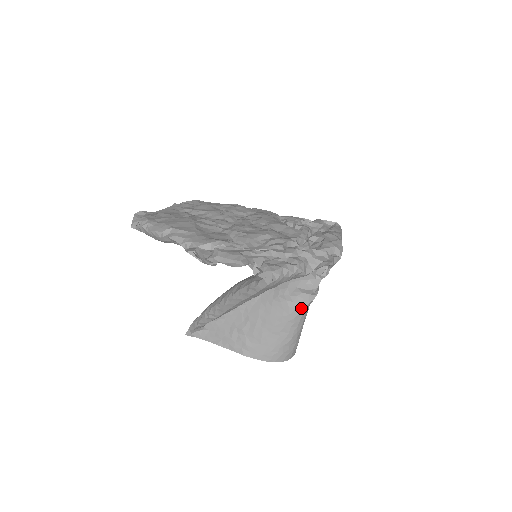
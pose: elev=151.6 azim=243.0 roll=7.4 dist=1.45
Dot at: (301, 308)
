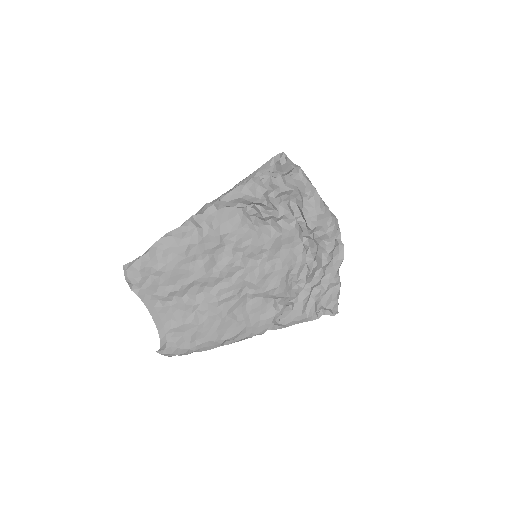
Dot at: occluded
